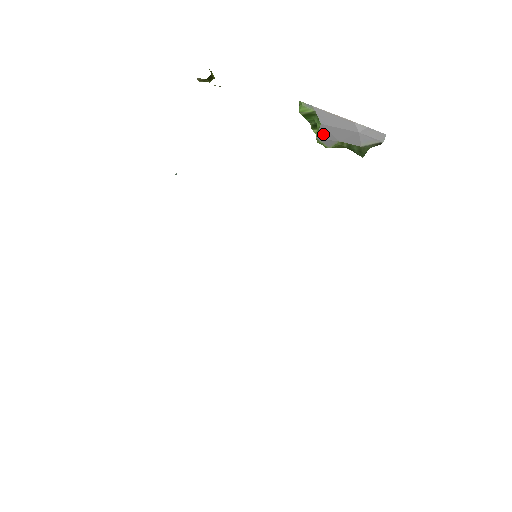
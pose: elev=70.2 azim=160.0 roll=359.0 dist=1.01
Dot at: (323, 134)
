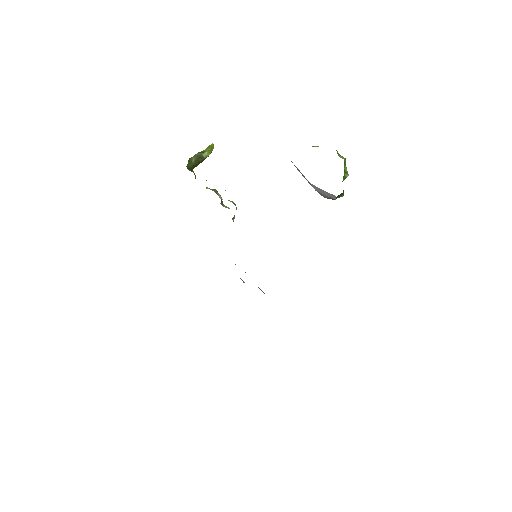
Dot at: occluded
